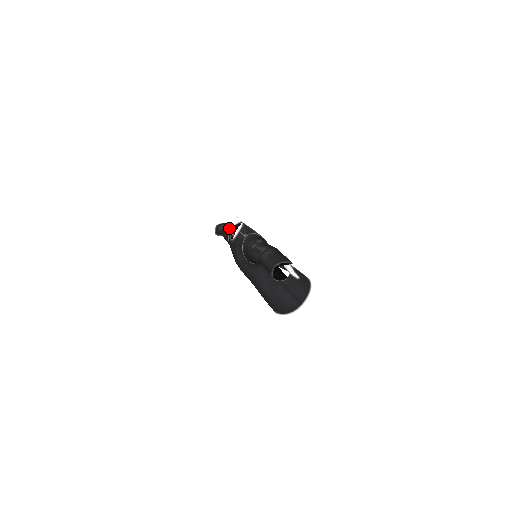
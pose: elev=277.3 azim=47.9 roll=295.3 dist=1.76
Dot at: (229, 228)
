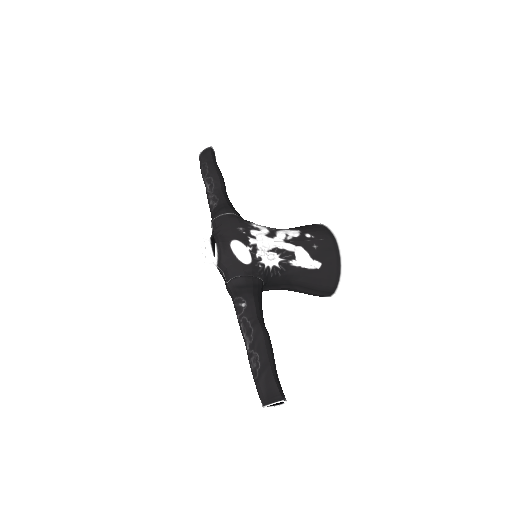
Dot at: (205, 250)
